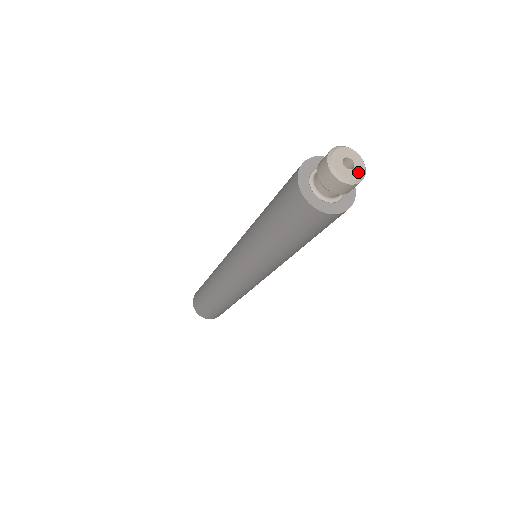
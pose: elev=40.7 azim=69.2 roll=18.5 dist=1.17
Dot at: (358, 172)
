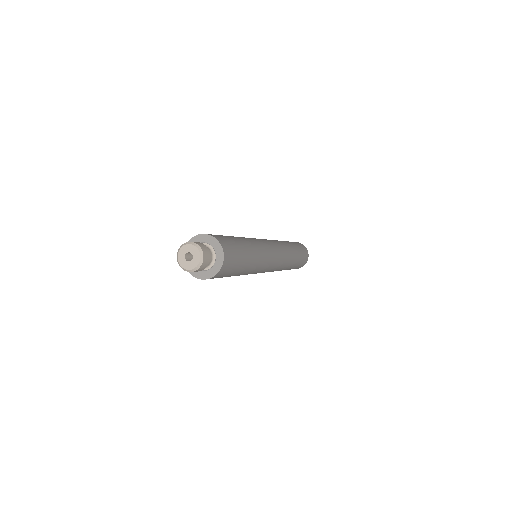
Dot at: (196, 260)
